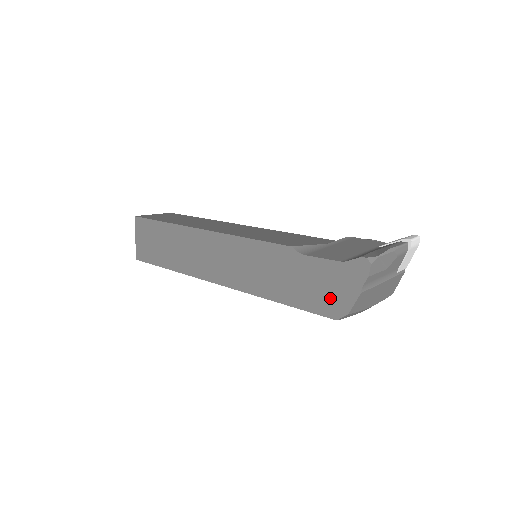
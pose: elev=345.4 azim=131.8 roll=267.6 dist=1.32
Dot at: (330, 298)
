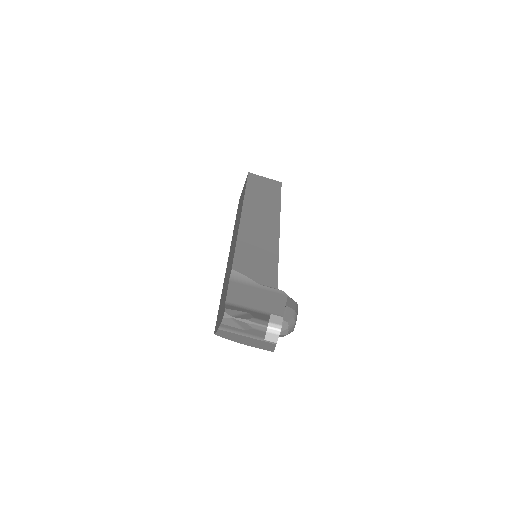
Dot at: occluded
